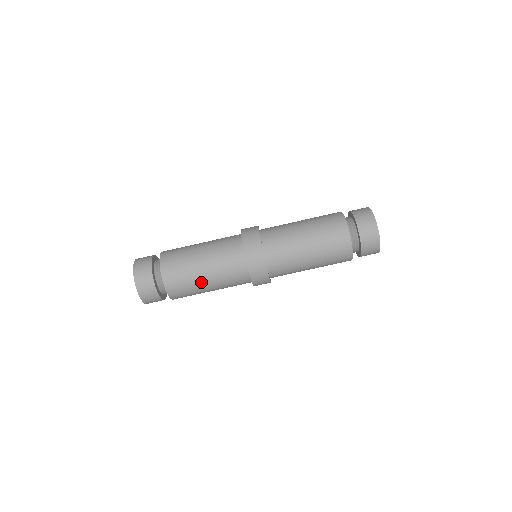
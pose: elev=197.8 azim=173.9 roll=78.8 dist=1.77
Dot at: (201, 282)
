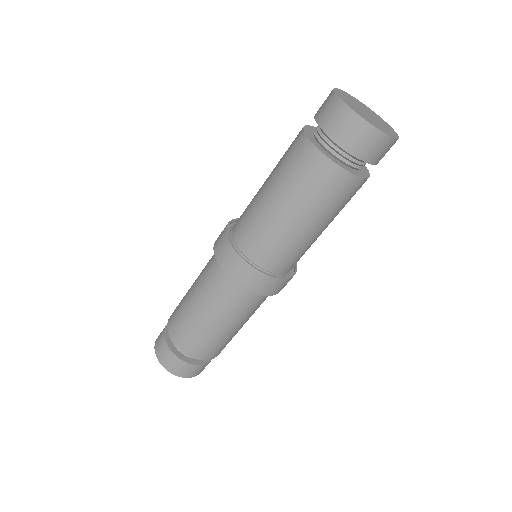
Dot at: (222, 332)
